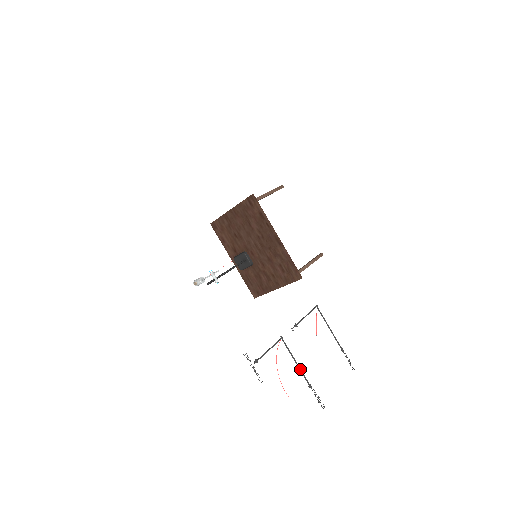
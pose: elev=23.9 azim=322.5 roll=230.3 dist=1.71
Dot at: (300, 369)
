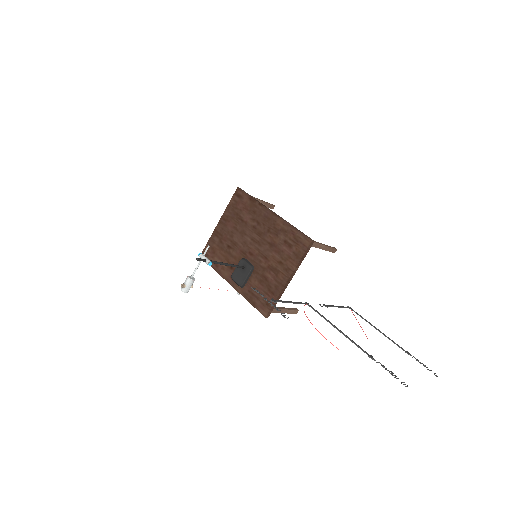
Dot at: (347, 336)
